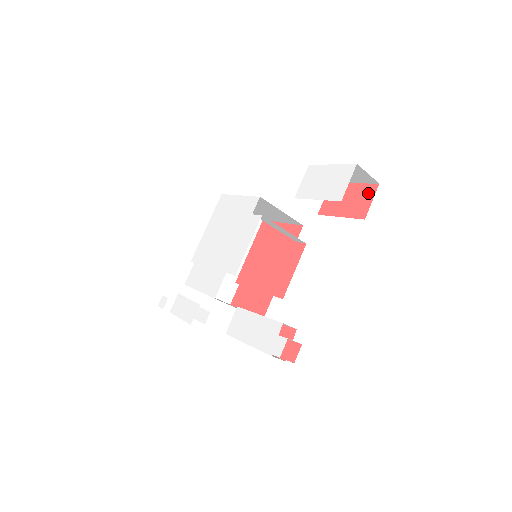
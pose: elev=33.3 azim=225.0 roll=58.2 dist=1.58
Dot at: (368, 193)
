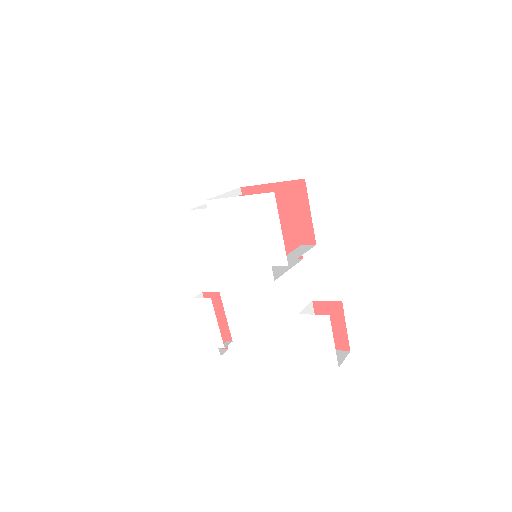
Dot at: (341, 344)
